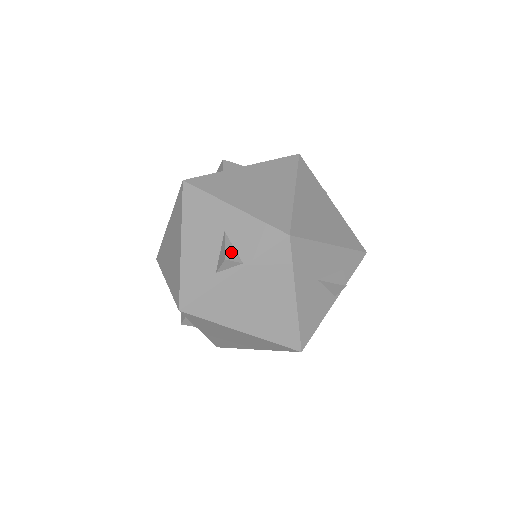
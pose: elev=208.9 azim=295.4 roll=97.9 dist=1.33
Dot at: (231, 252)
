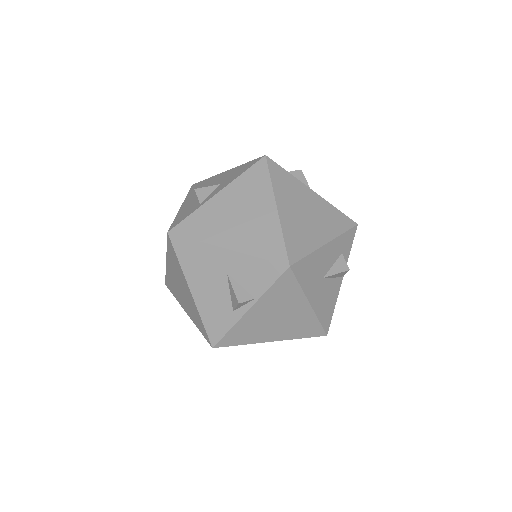
Dot at: (241, 293)
